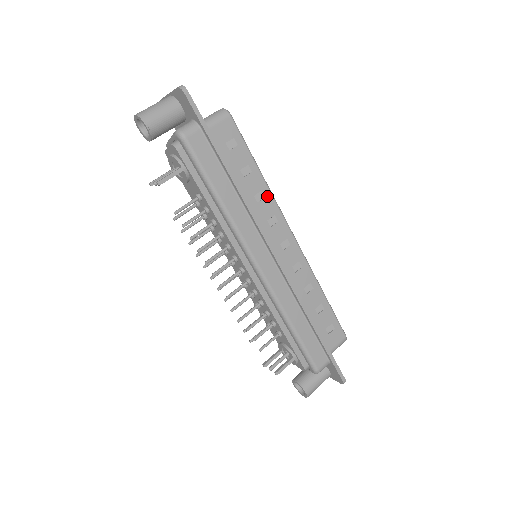
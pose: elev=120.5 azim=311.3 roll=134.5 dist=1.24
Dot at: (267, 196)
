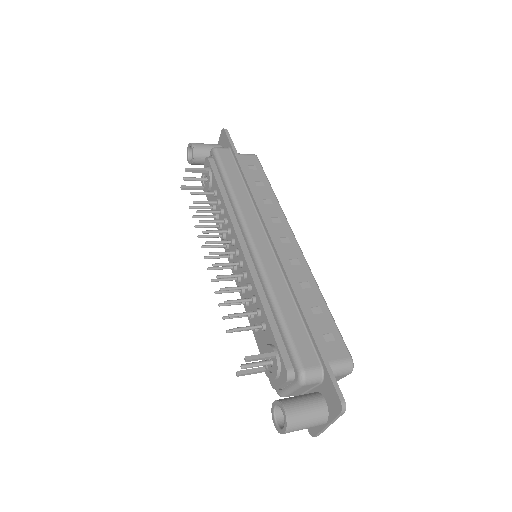
Dot at: (275, 204)
